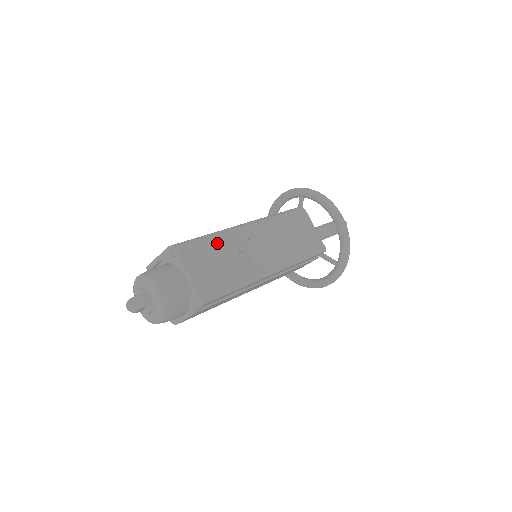
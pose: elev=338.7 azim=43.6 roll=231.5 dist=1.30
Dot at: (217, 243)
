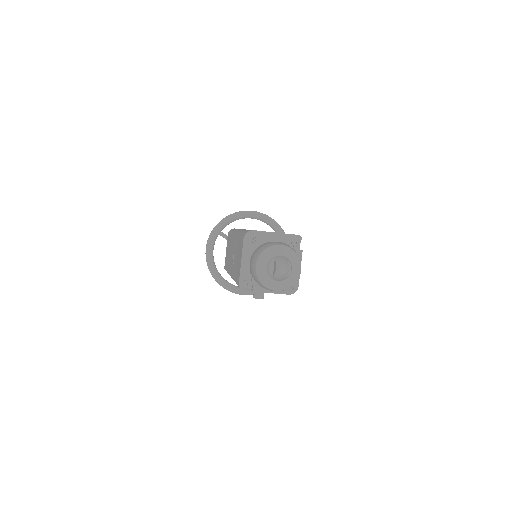
Dot at: occluded
